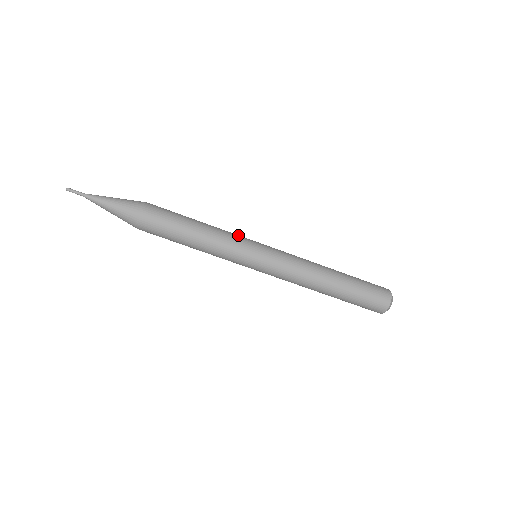
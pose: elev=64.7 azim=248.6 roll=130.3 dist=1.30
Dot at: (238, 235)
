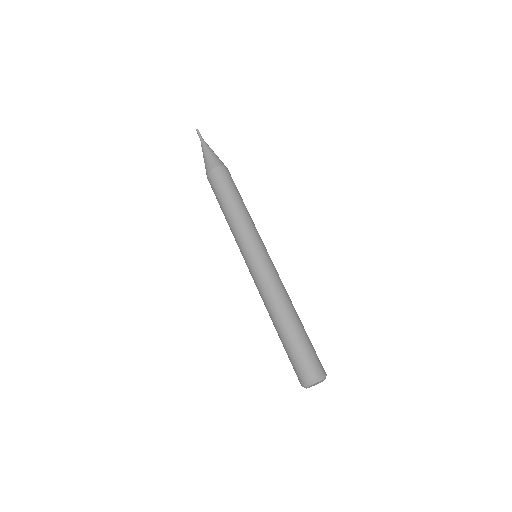
Dot at: (256, 231)
